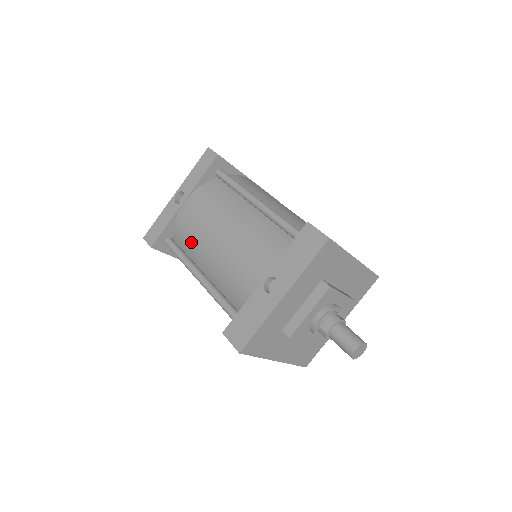
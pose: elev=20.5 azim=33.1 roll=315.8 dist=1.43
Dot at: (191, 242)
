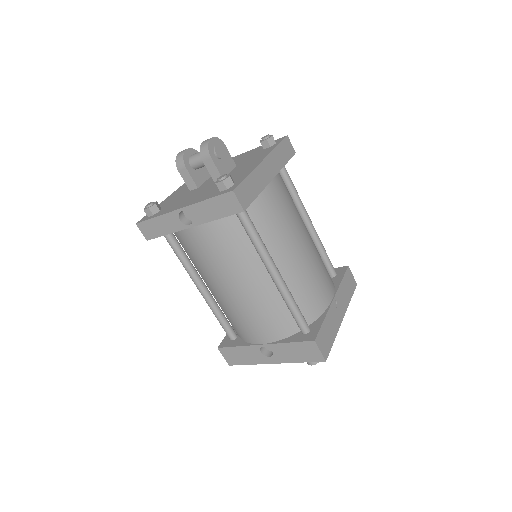
Dot at: (195, 262)
